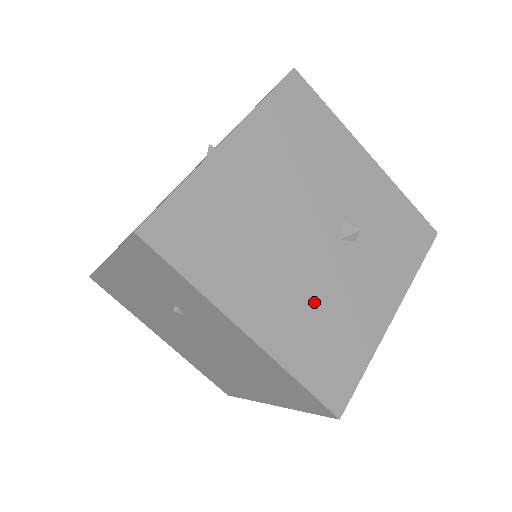
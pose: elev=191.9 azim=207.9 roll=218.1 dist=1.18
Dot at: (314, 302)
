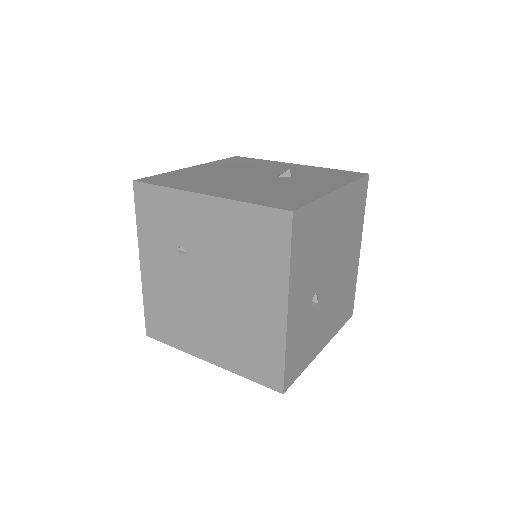
Dot at: (260, 188)
